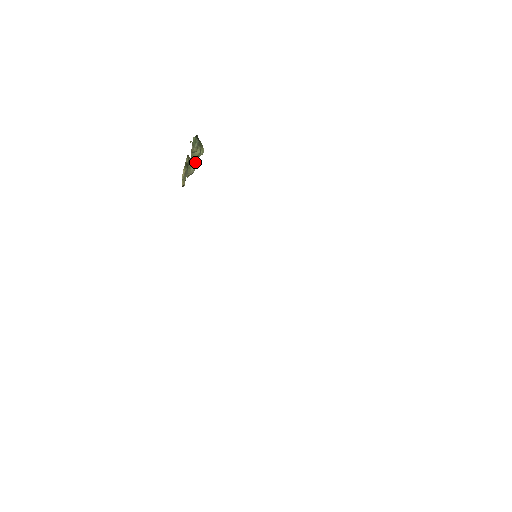
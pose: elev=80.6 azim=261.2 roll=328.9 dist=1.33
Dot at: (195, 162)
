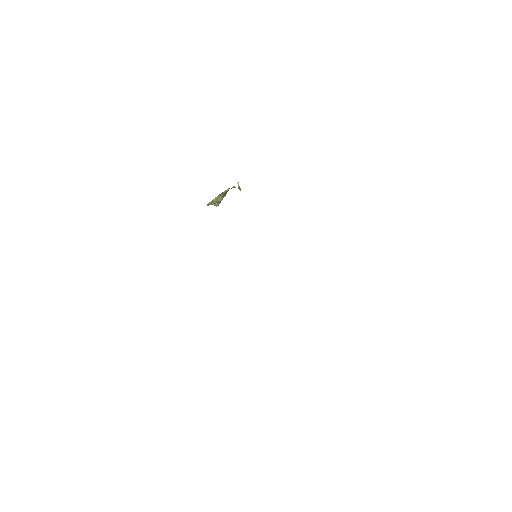
Dot at: occluded
